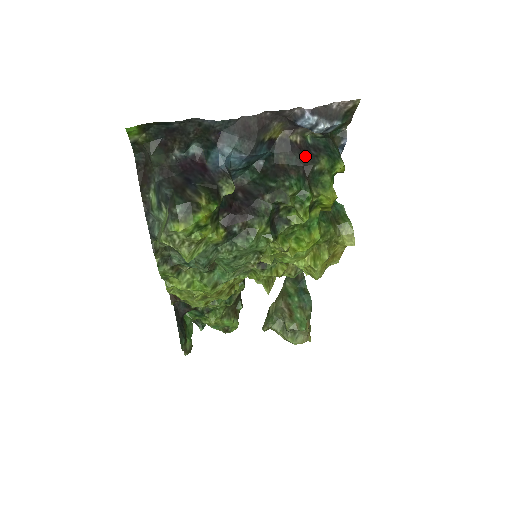
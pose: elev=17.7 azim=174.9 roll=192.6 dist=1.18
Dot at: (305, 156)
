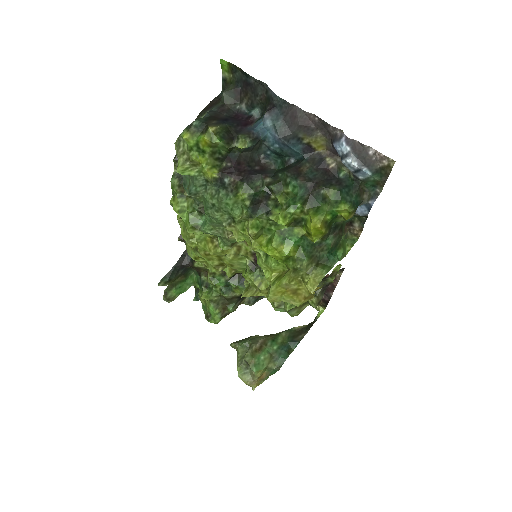
Dot at: (324, 178)
